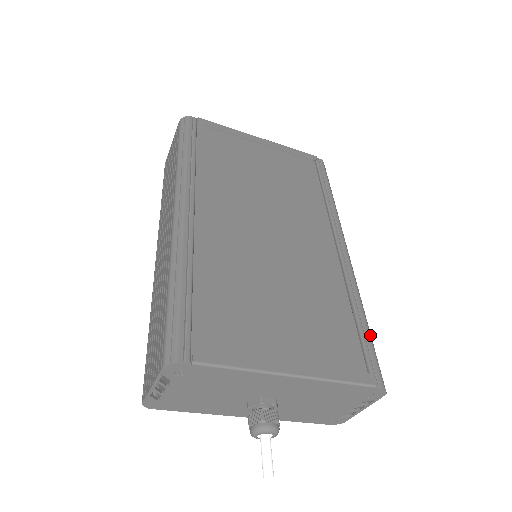
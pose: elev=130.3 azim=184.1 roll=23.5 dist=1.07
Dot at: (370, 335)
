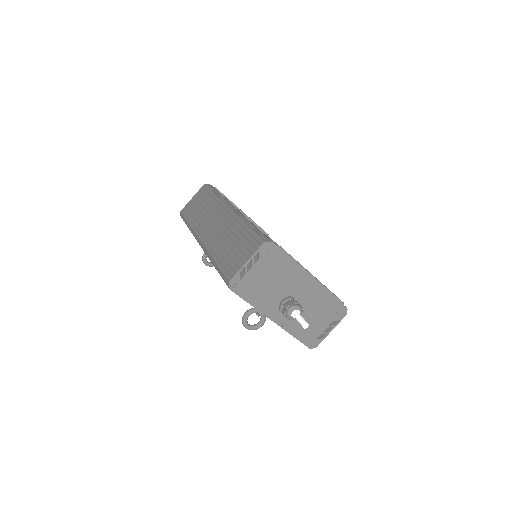
Dot at: occluded
